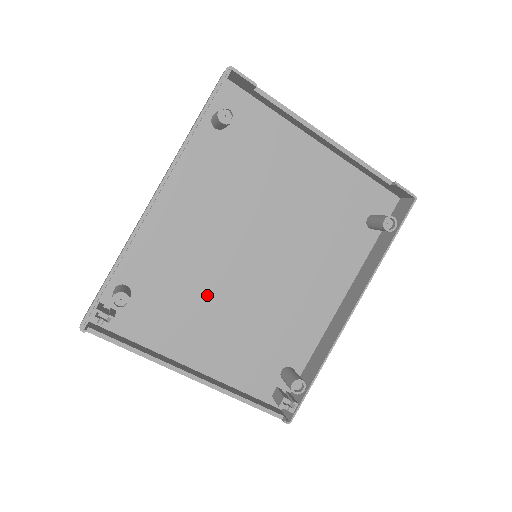
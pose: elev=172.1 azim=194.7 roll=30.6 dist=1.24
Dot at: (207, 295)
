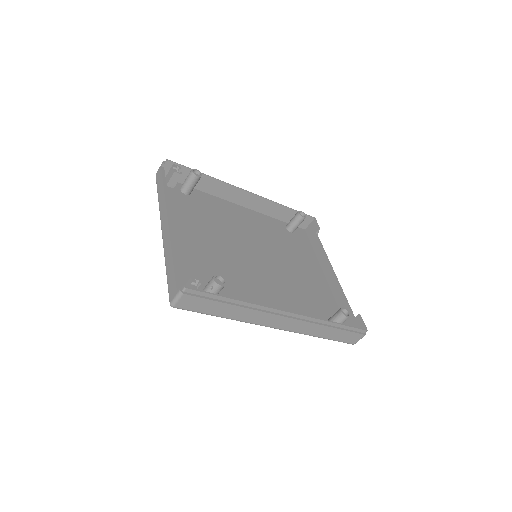
Dot at: (215, 234)
